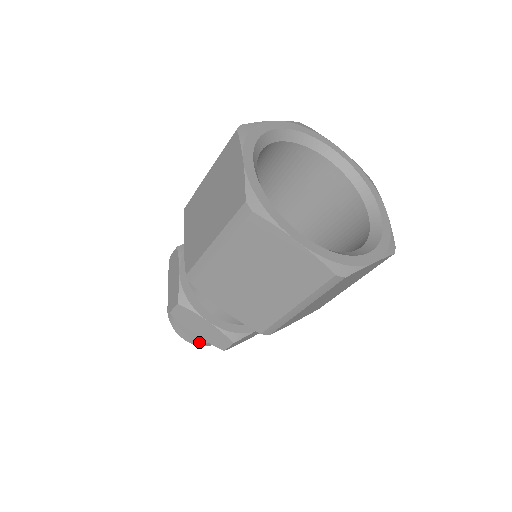
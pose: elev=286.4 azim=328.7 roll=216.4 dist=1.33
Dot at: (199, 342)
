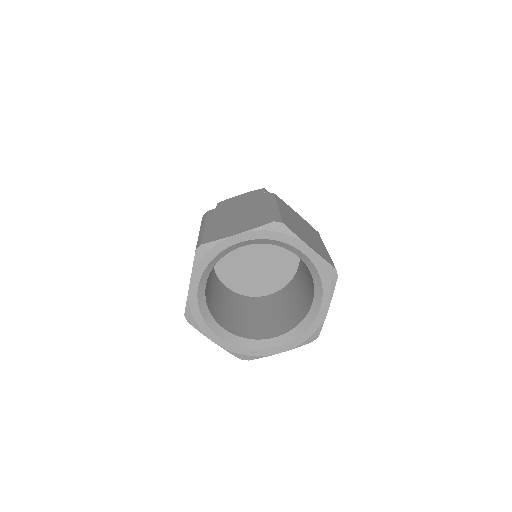
Dot at: occluded
